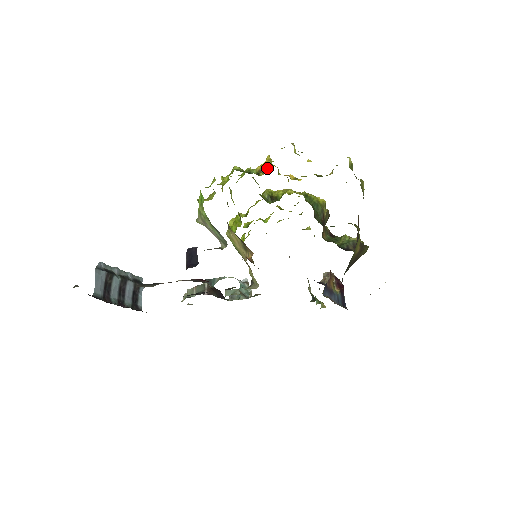
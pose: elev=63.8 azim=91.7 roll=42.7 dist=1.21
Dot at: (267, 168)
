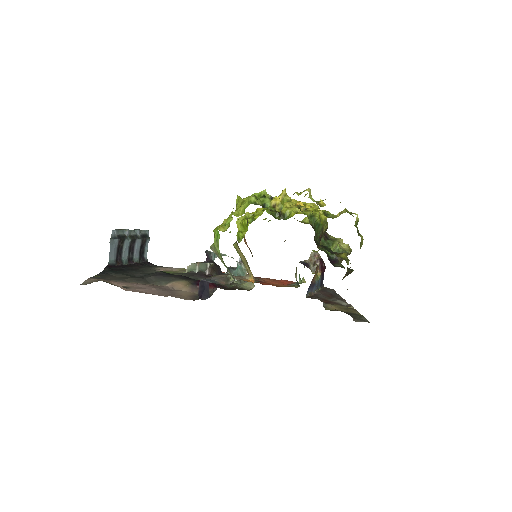
Dot at: (281, 204)
